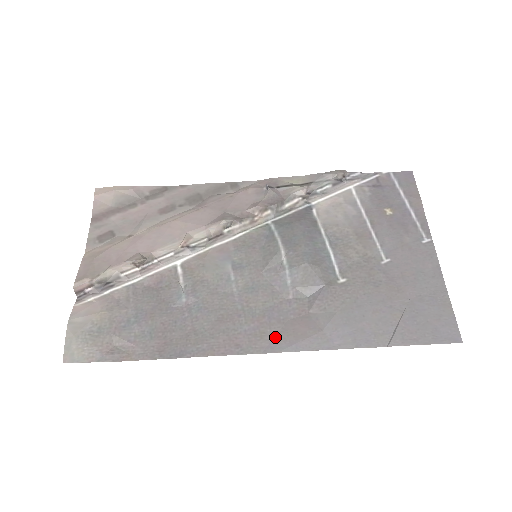
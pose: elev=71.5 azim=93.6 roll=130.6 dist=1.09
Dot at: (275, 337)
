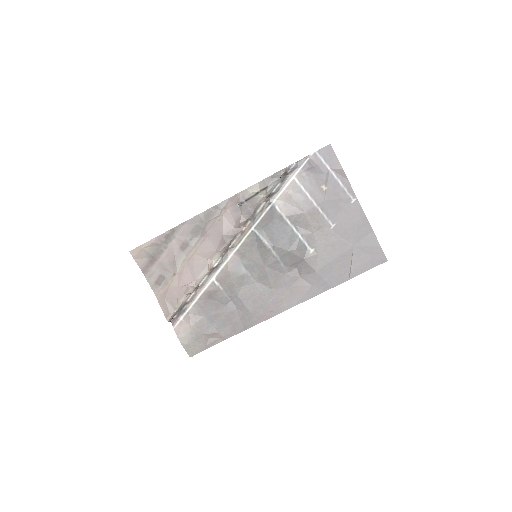
Dot at: (289, 299)
